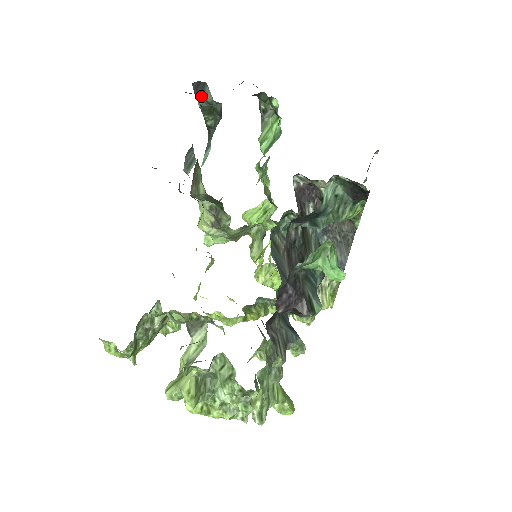
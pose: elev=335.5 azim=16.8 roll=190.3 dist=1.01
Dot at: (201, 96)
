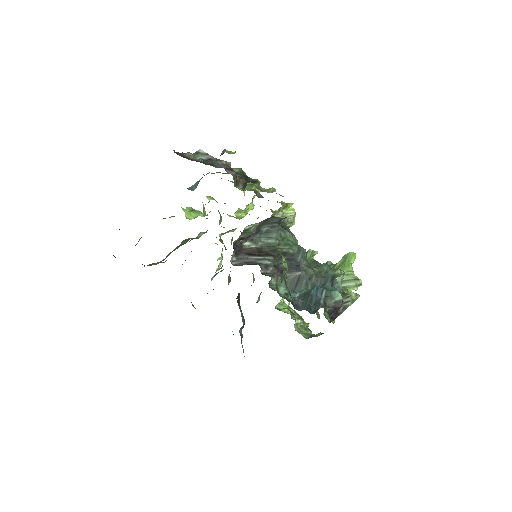
Dot at: occluded
